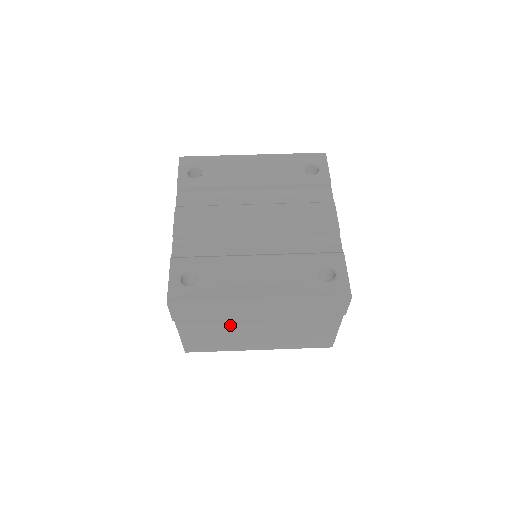
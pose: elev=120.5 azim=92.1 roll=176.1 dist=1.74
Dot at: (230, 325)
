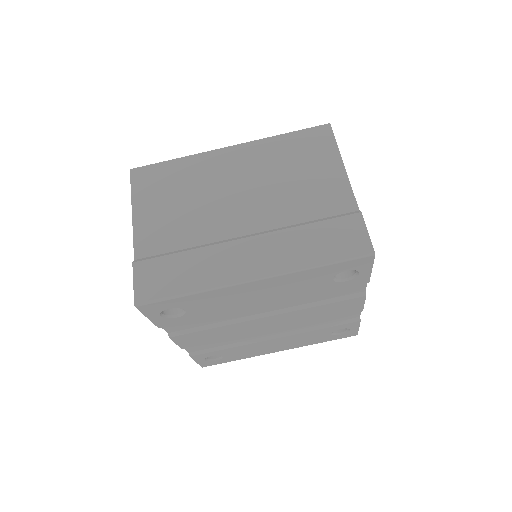
Dot at: occluded
